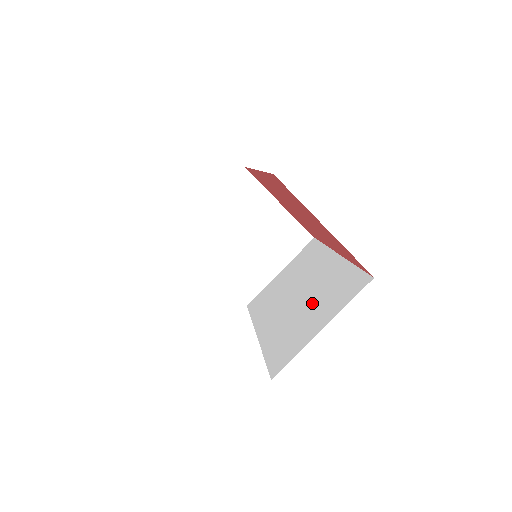
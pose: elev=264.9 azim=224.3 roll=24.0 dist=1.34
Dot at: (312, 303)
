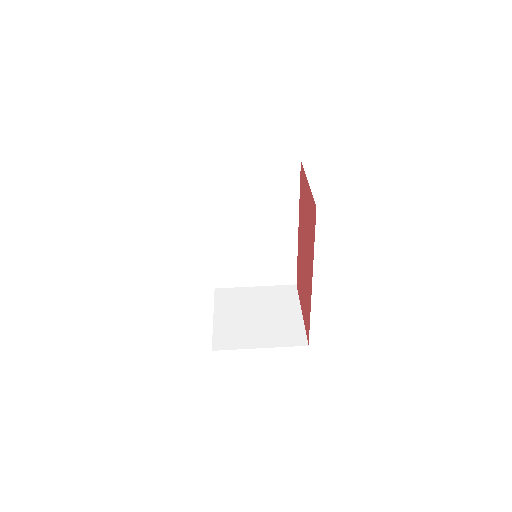
Dot at: occluded
